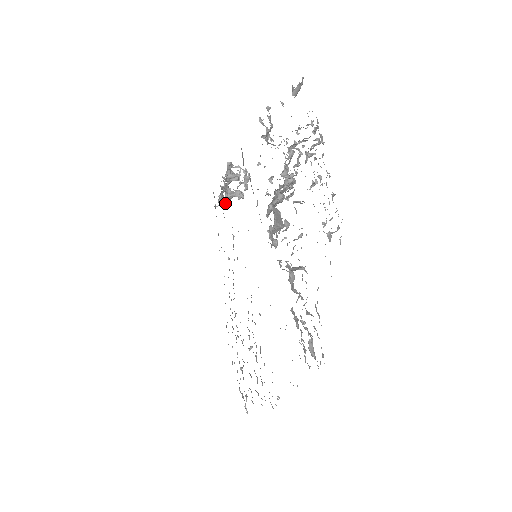
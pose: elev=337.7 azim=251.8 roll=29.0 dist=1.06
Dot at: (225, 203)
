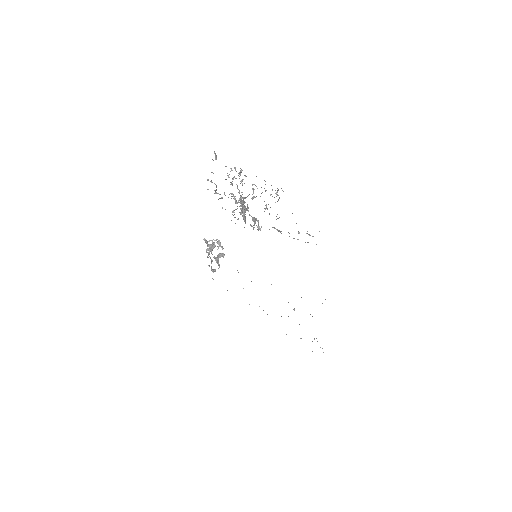
Dot at: (218, 265)
